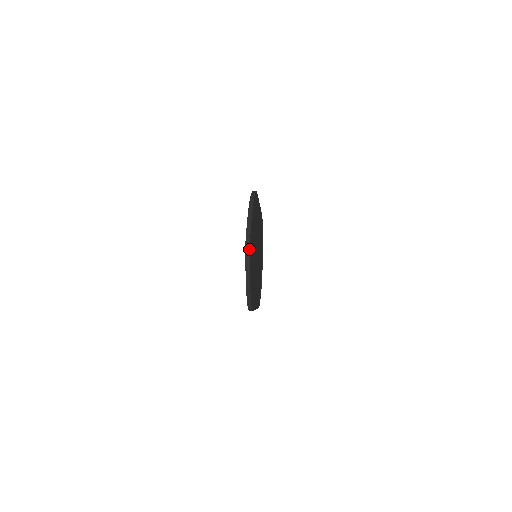
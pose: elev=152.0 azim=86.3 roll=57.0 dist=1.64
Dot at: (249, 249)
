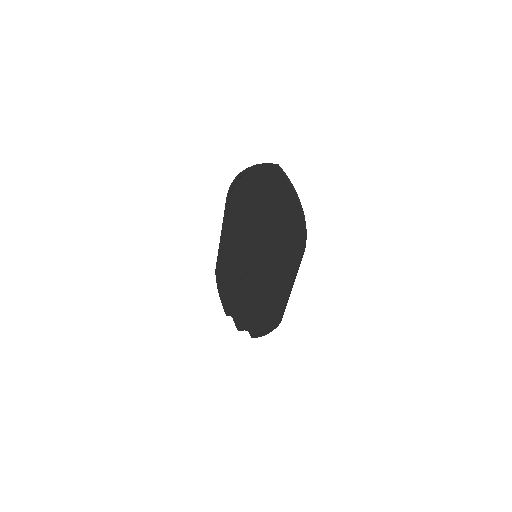
Dot at: (281, 169)
